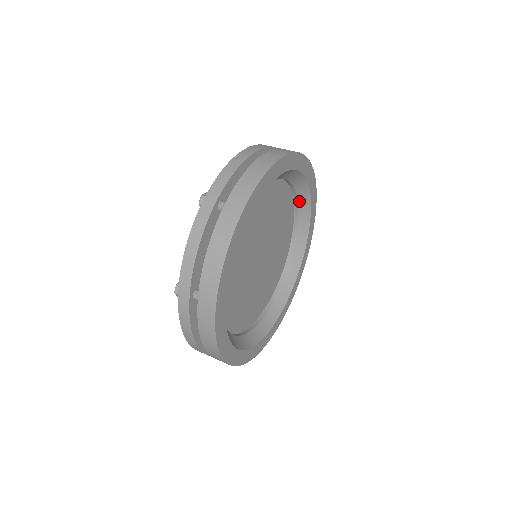
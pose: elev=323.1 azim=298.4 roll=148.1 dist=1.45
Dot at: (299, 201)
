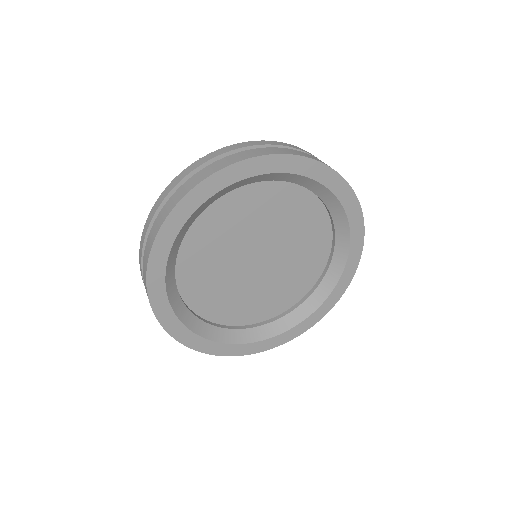
Dot at: (320, 286)
